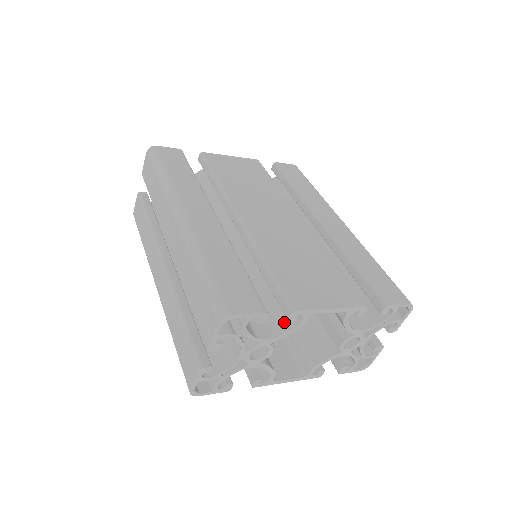
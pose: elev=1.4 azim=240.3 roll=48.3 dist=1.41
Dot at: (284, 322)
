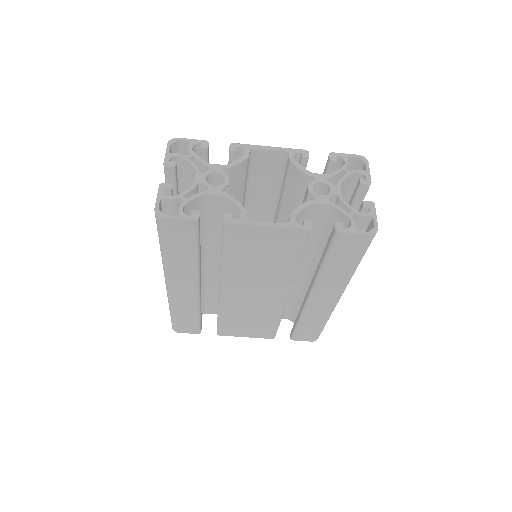
Dot at: occluded
